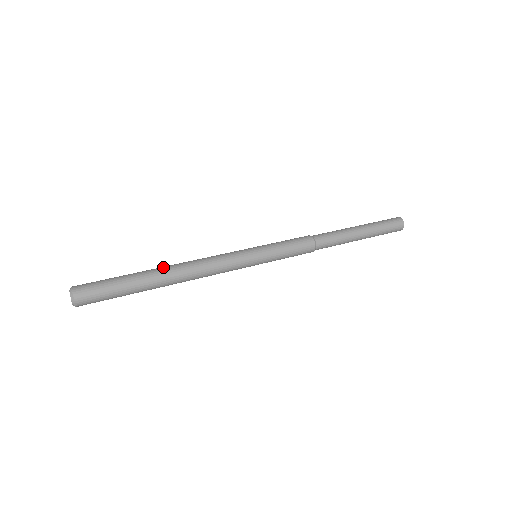
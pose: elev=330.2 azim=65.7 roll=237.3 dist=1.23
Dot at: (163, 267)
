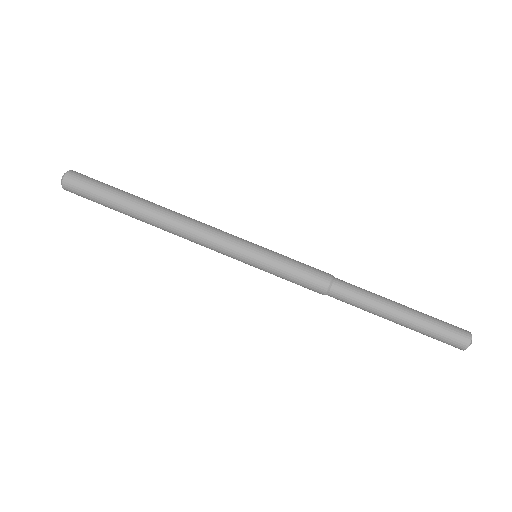
Dot at: (148, 218)
